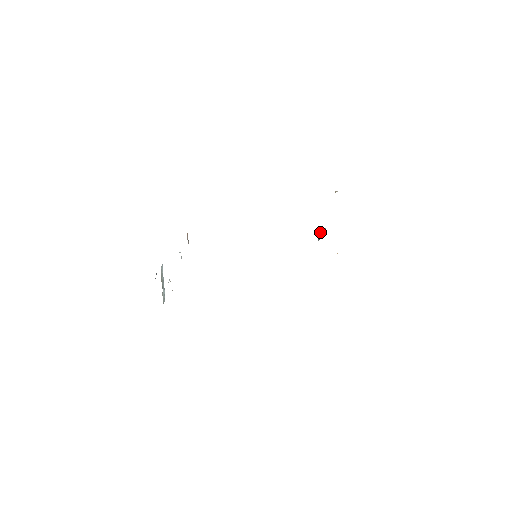
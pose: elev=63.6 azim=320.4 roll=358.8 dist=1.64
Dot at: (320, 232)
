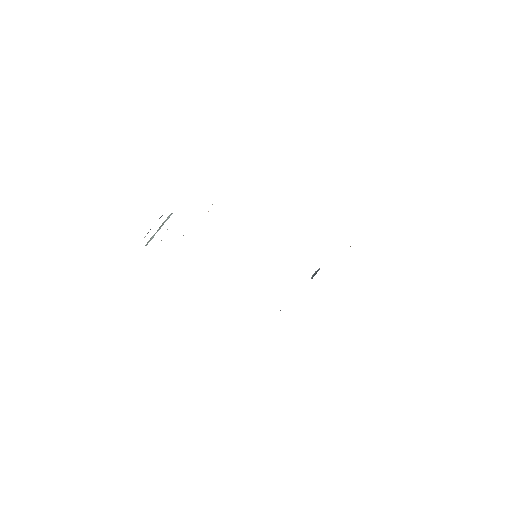
Dot at: occluded
